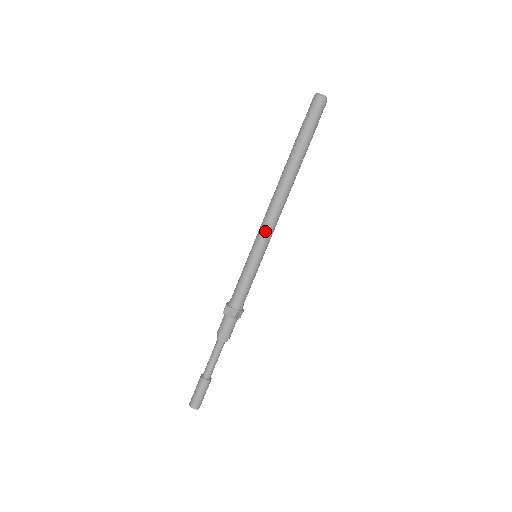
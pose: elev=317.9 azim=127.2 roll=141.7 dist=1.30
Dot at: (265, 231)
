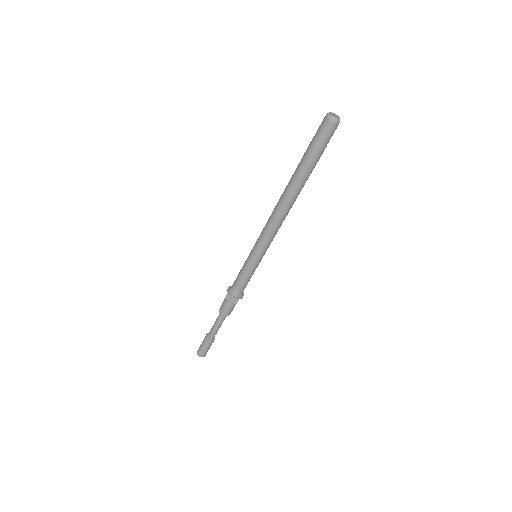
Dot at: (267, 241)
